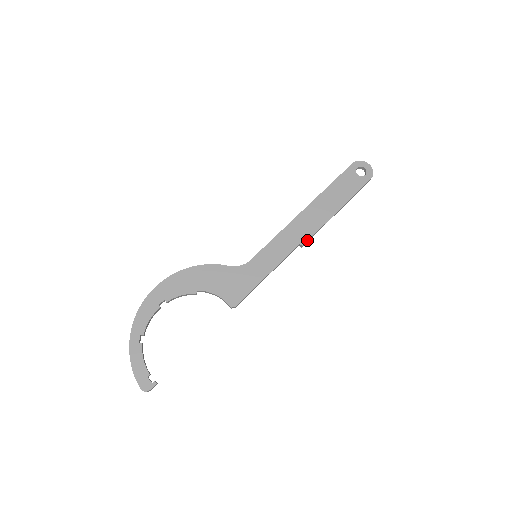
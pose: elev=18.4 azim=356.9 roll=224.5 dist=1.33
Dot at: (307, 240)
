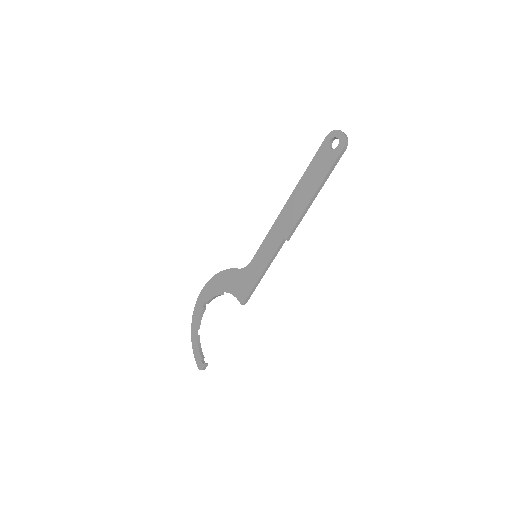
Dot at: (289, 233)
